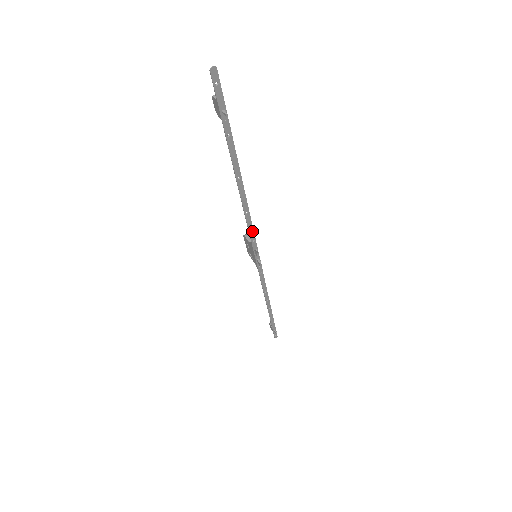
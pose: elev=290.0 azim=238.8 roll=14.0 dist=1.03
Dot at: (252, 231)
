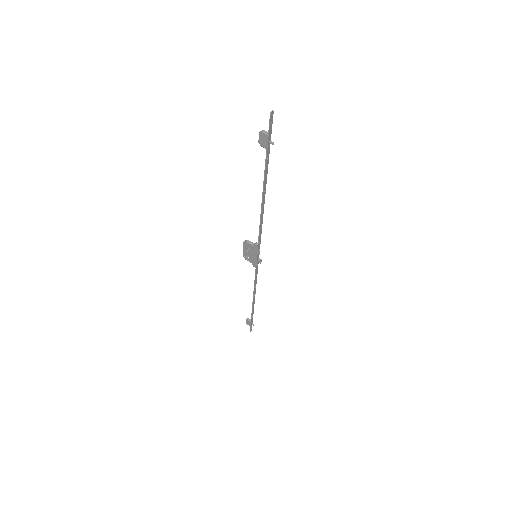
Dot at: (260, 234)
